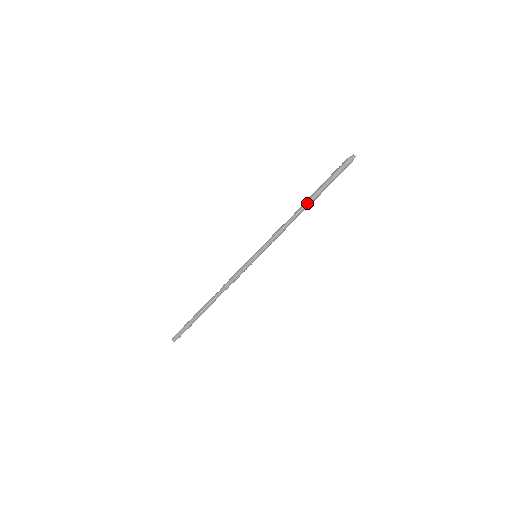
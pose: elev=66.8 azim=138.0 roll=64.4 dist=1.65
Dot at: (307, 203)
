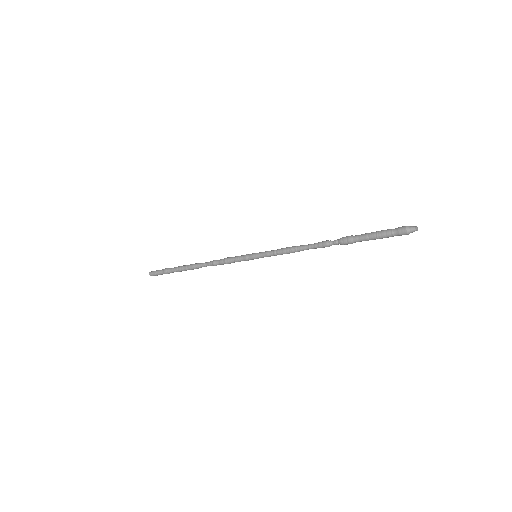
Dot at: occluded
